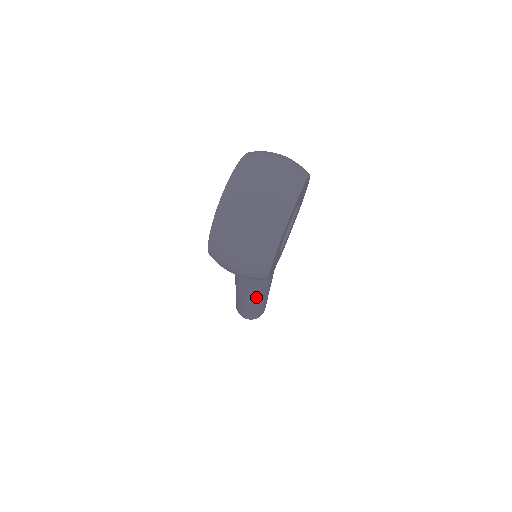
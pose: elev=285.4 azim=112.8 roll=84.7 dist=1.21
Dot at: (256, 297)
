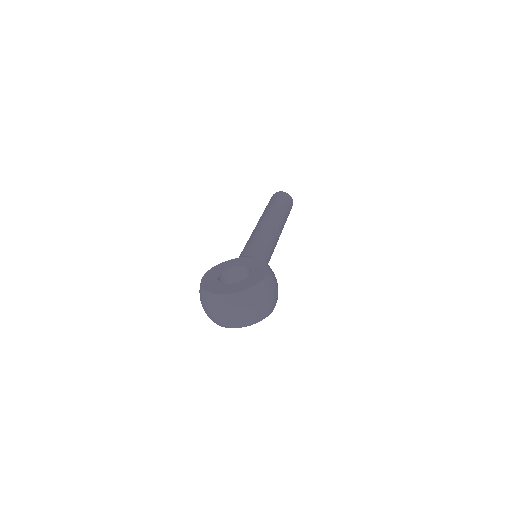
Dot at: occluded
